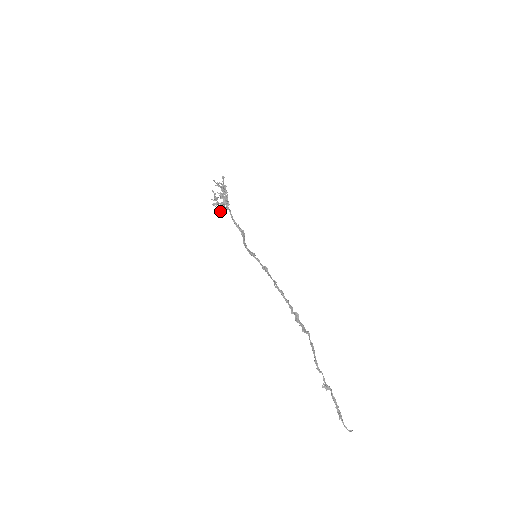
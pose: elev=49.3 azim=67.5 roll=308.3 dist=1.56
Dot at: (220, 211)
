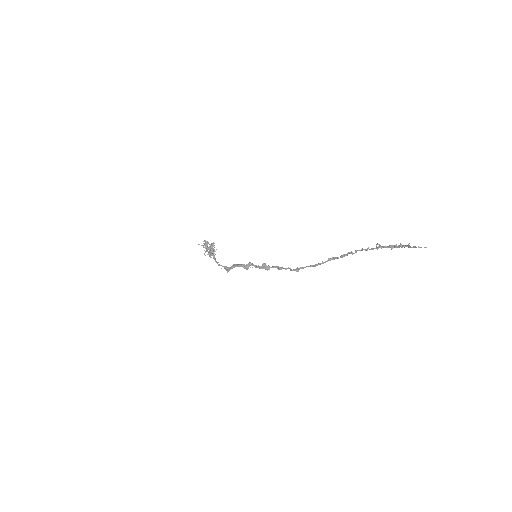
Dot at: occluded
